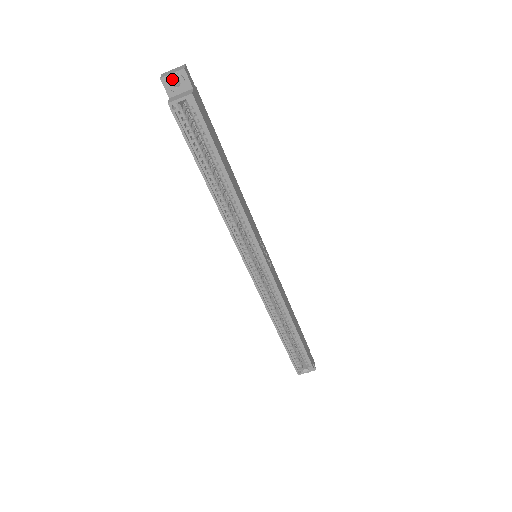
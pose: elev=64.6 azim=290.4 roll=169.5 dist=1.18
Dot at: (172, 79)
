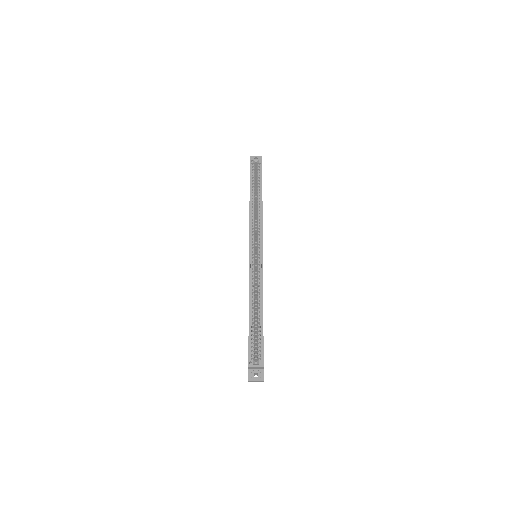
Dot at: (255, 157)
